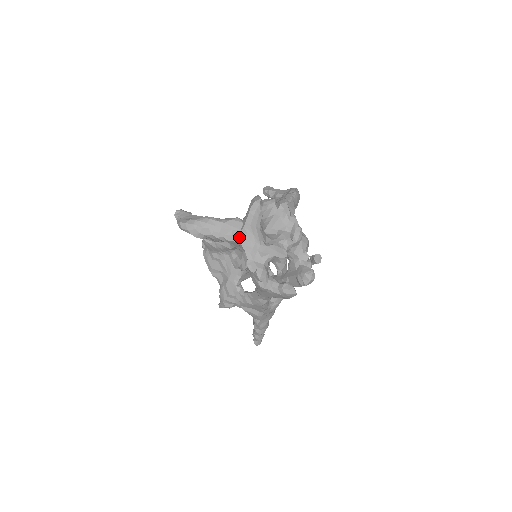
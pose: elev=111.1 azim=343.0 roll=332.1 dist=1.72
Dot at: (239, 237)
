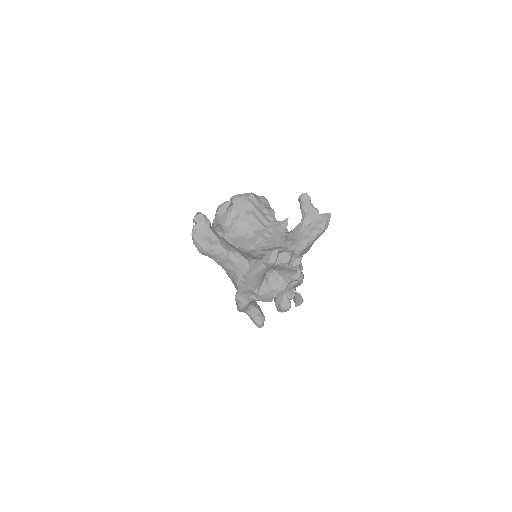
Dot at: (239, 279)
